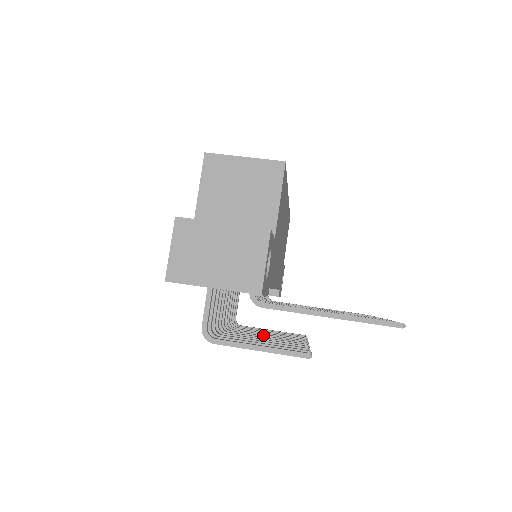
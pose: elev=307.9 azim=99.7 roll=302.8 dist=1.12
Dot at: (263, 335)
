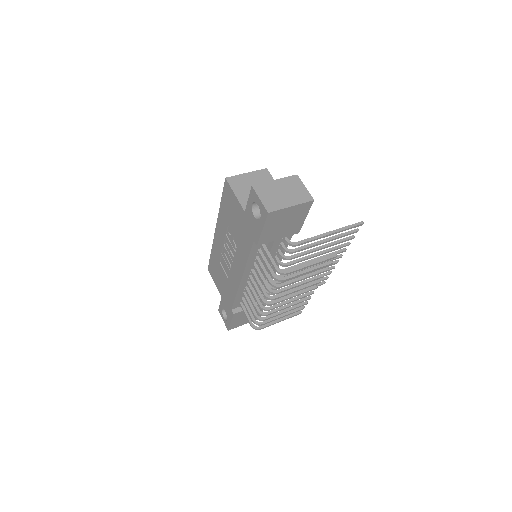
Dot at: (288, 300)
